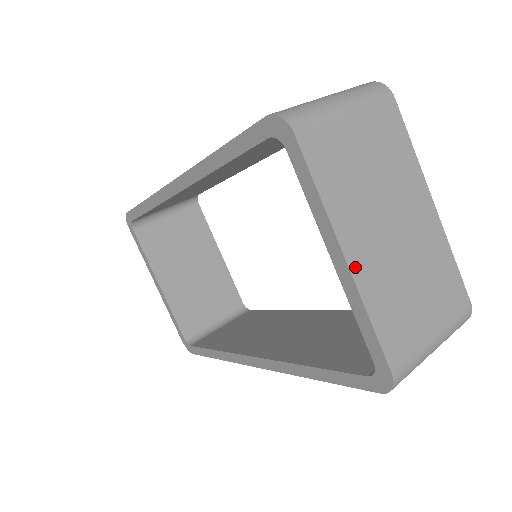
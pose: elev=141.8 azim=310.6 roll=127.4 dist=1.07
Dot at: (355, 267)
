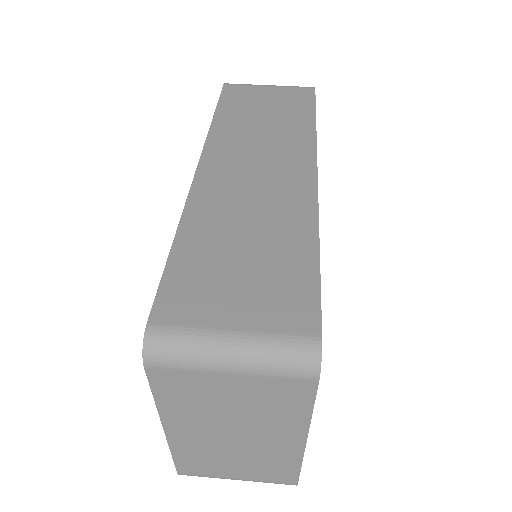
Dot at: (172, 436)
